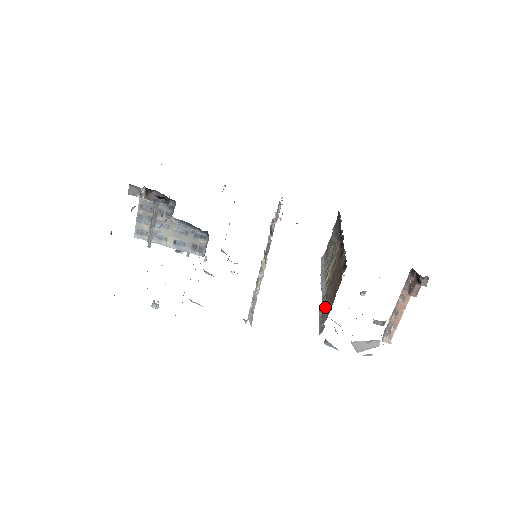
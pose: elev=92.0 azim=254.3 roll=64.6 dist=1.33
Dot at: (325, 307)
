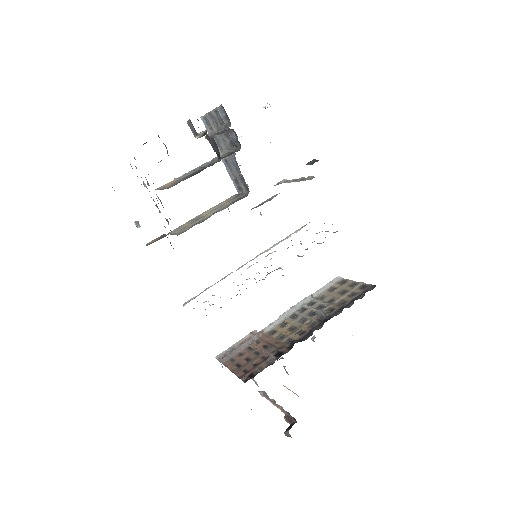
Dot at: (242, 348)
